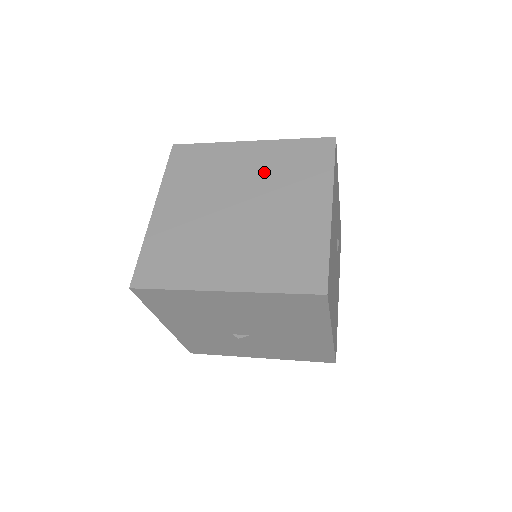
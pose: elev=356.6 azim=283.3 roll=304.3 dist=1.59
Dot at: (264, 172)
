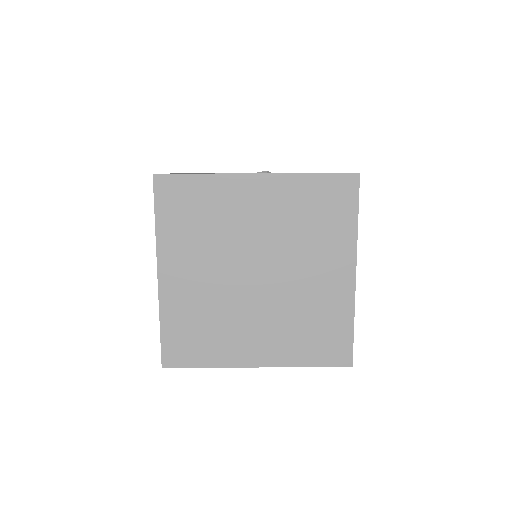
Dot at: (279, 225)
